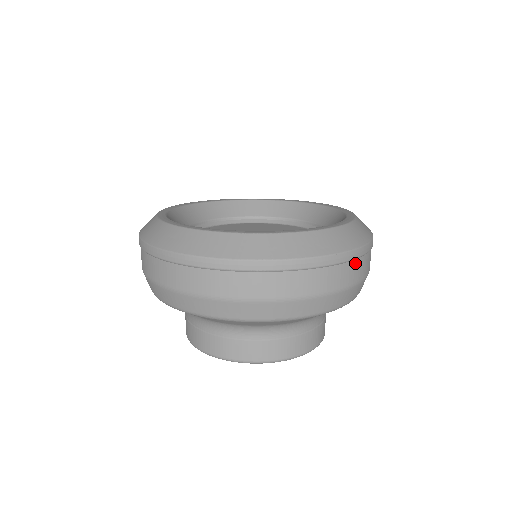
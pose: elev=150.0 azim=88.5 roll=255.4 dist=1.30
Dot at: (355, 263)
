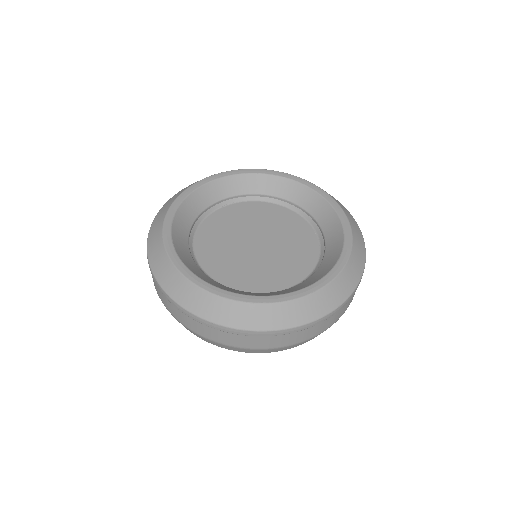
Dot at: (303, 331)
